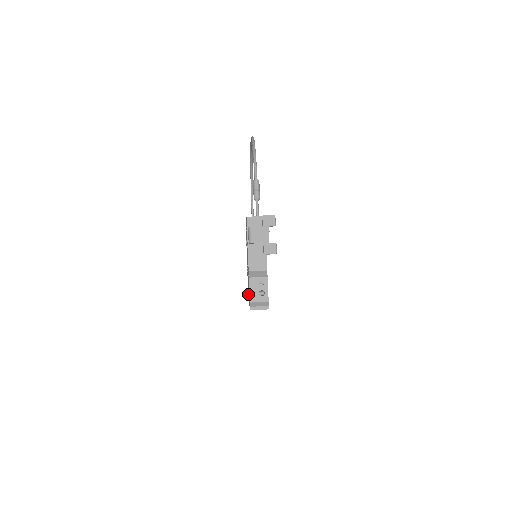
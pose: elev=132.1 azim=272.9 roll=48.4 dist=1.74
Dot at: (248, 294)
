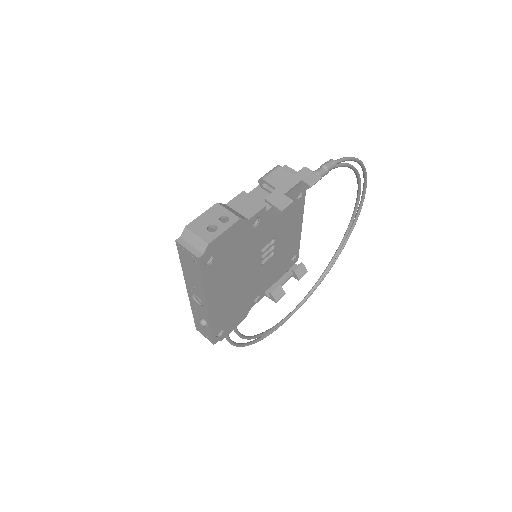
Dot at: occluded
